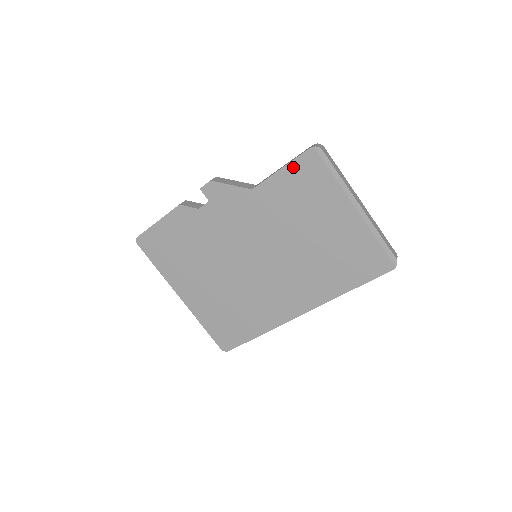
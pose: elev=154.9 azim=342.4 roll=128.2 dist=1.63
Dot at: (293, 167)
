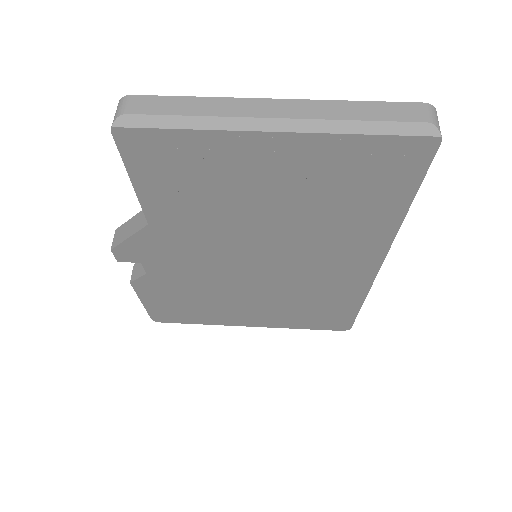
Dot at: (137, 169)
